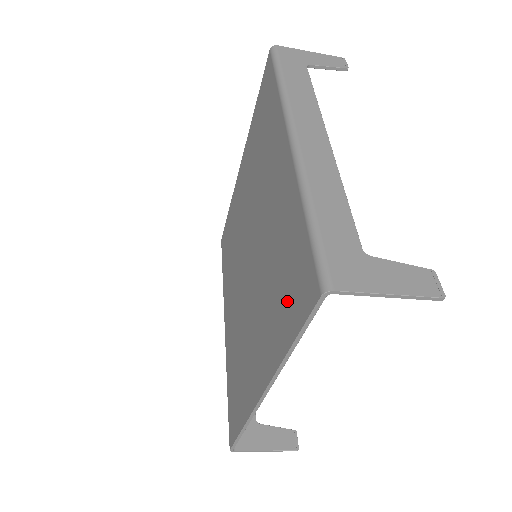
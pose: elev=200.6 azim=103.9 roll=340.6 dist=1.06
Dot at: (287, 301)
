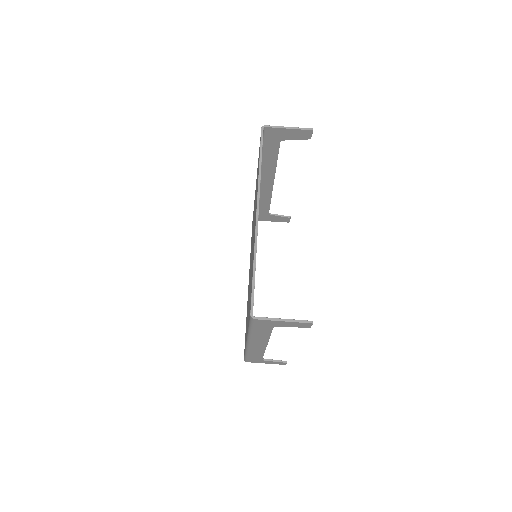
Dot at: occluded
